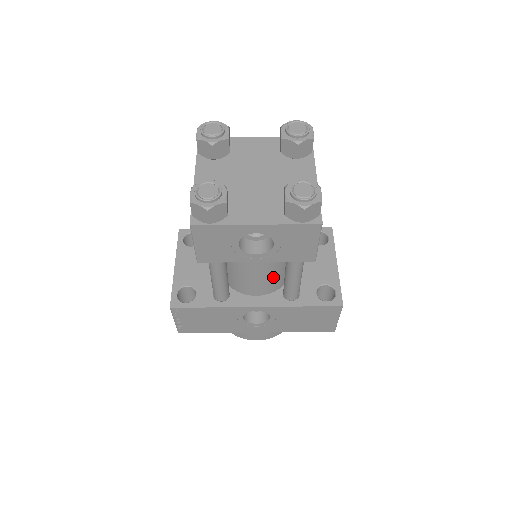
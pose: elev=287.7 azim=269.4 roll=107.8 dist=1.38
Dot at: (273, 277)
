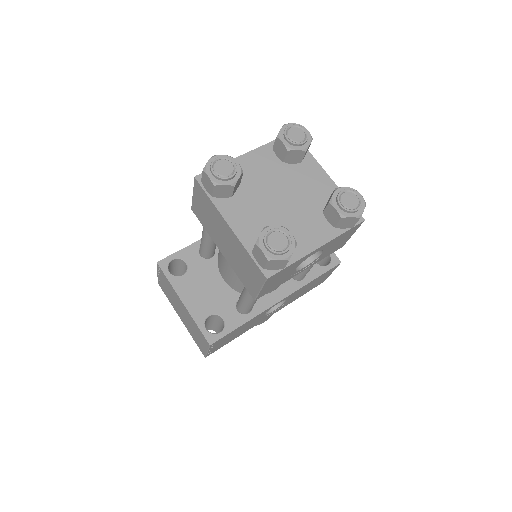
Dot at: occluded
